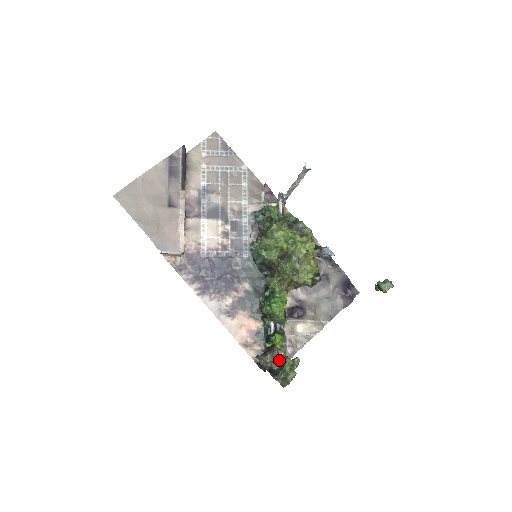
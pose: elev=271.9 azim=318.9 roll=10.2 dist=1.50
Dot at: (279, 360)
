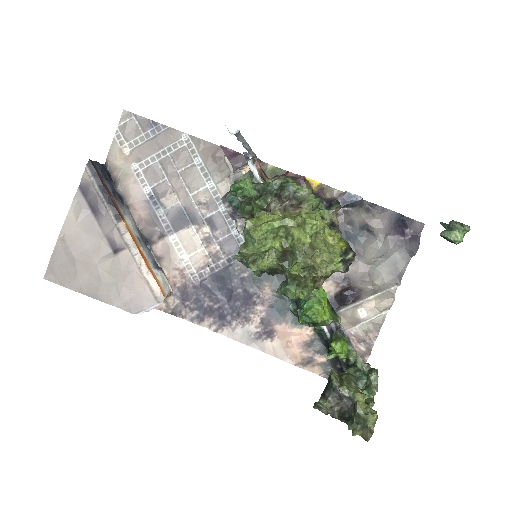
Dot at: (346, 398)
